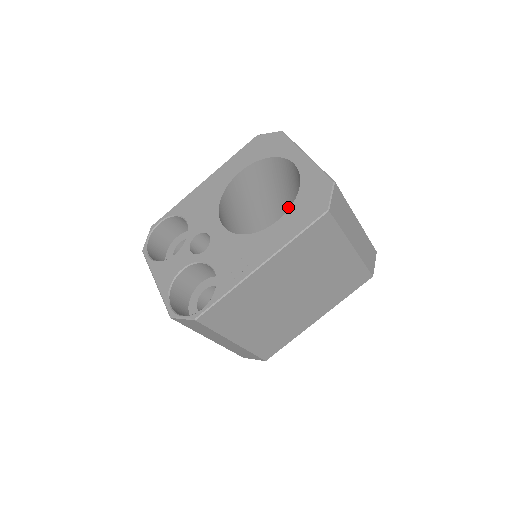
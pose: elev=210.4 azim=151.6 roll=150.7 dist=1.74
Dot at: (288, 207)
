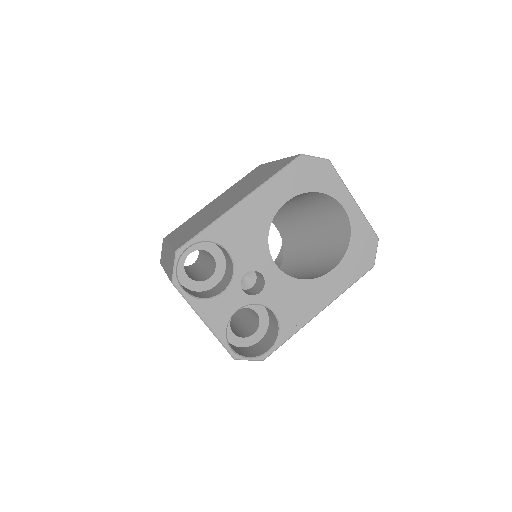
Dot at: (288, 208)
